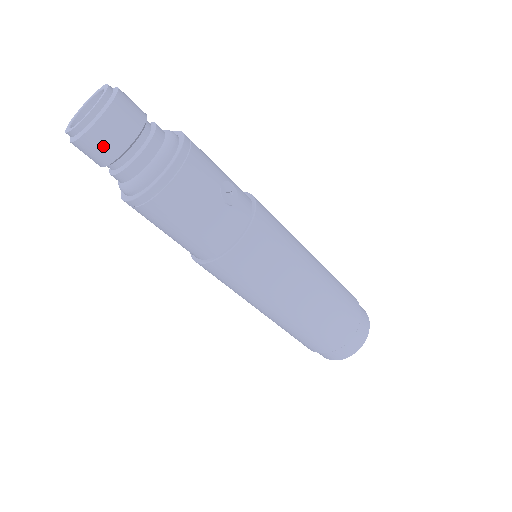
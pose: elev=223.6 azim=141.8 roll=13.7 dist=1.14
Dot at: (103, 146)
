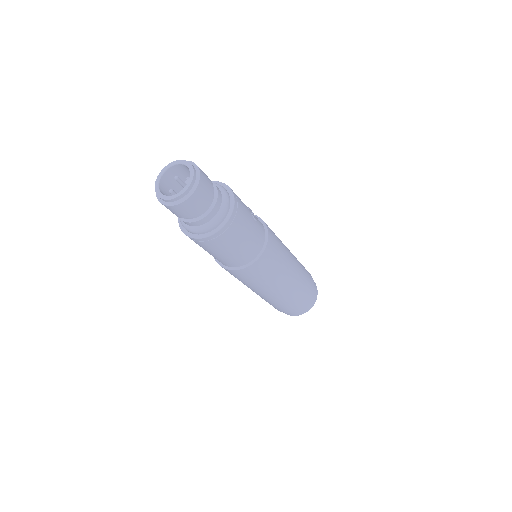
Dot at: (199, 201)
